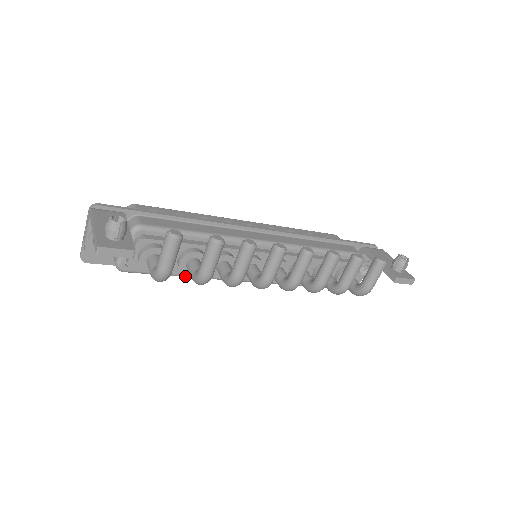
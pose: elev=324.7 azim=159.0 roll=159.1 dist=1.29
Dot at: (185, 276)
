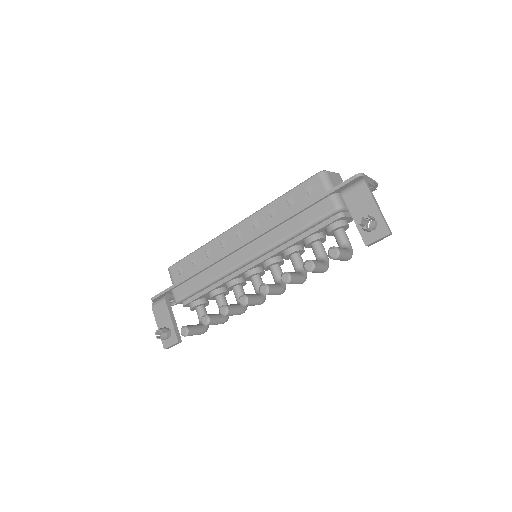
Dot at: occluded
